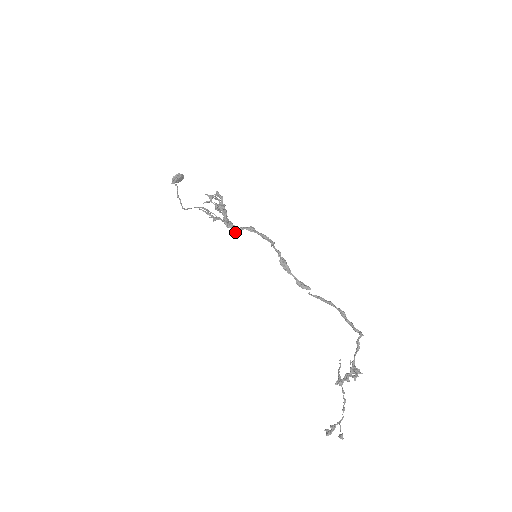
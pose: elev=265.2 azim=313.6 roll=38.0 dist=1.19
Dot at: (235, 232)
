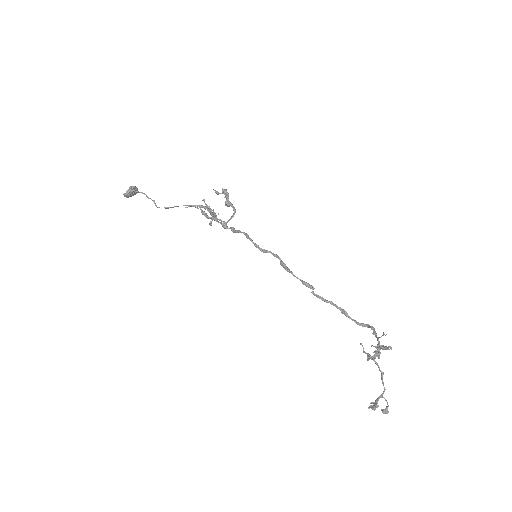
Dot at: (235, 231)
